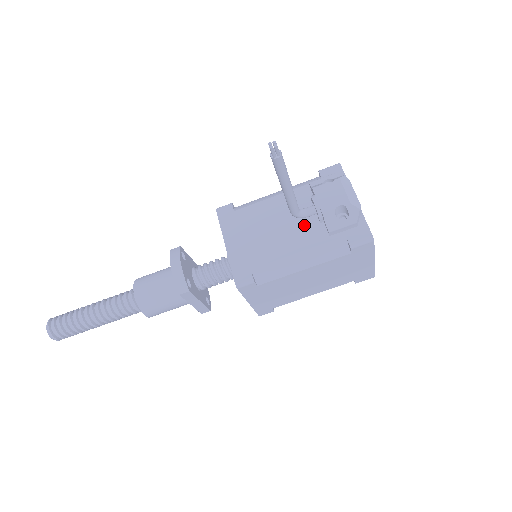
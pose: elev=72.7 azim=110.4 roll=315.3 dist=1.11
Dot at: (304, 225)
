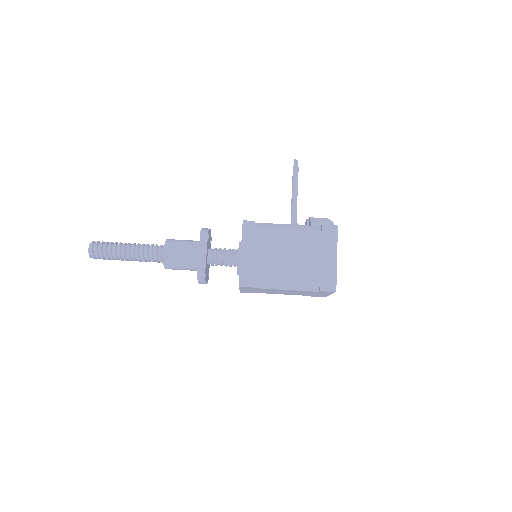
Dot at: occluded
